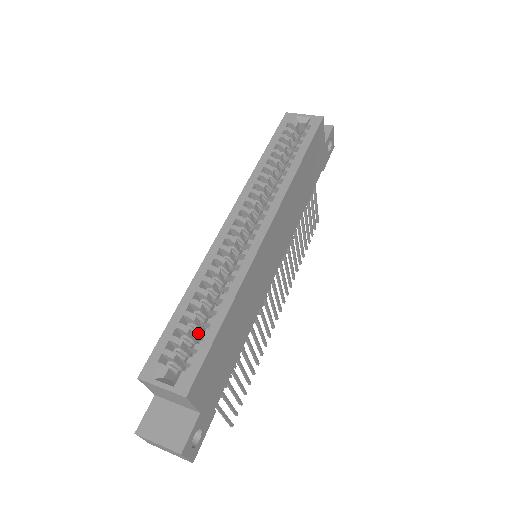
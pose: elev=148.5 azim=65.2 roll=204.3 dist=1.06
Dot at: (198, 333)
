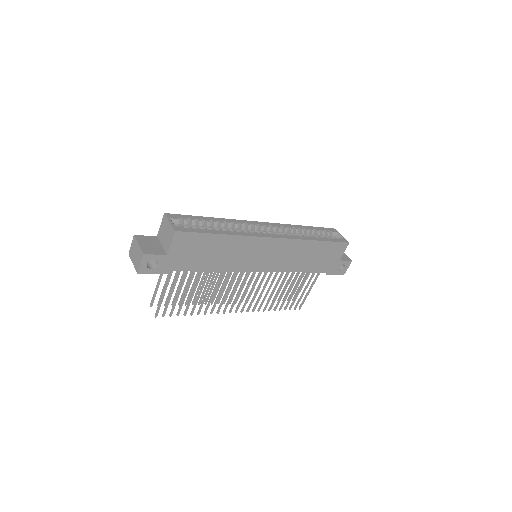
Dot at: (204, 229)
